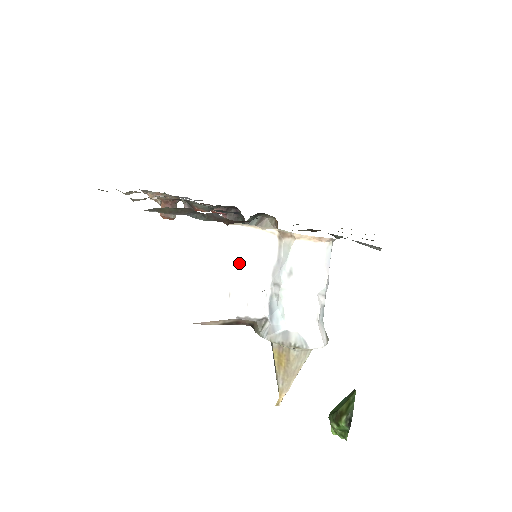
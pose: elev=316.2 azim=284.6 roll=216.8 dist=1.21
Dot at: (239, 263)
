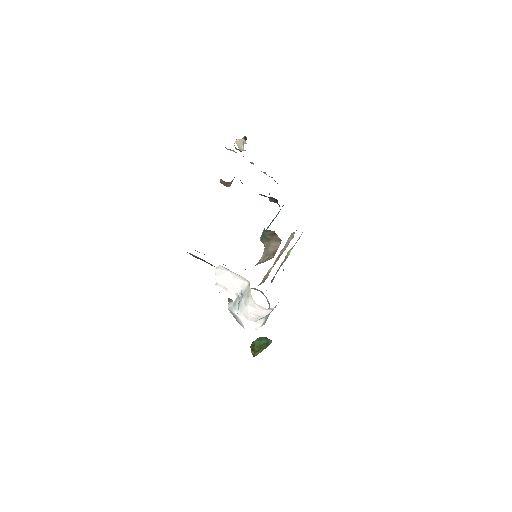
Dot at: (225, 276)
